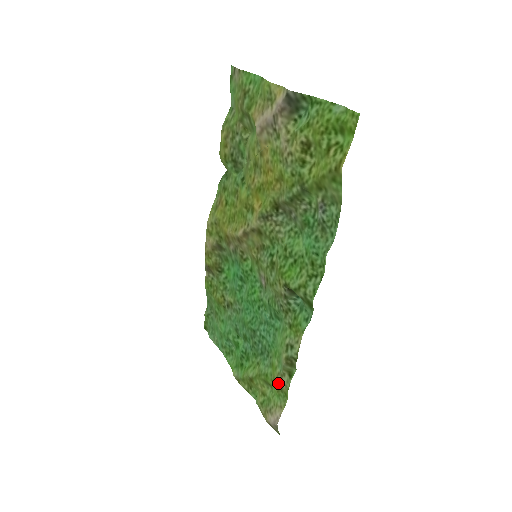
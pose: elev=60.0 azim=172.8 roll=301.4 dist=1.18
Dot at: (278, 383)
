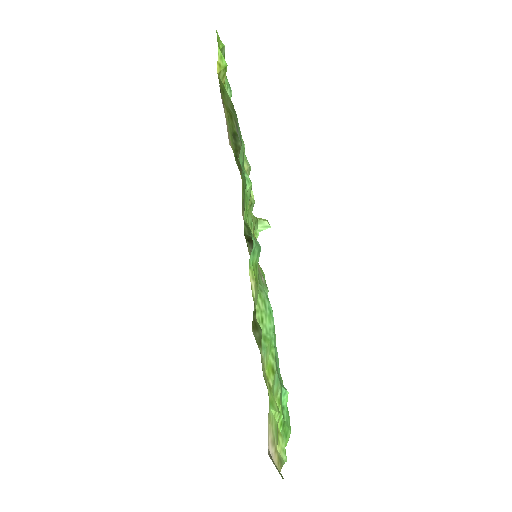
Dot at: (266, 379)
